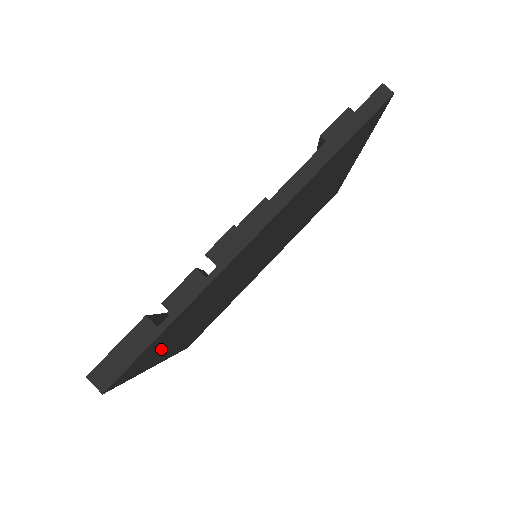
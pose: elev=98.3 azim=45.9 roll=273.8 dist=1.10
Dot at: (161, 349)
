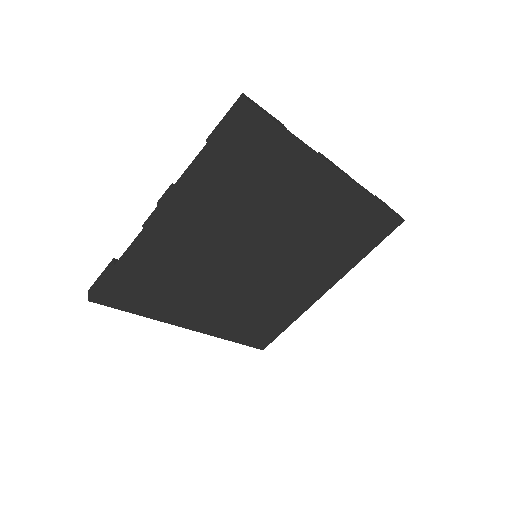
Dot at: (226, 172)
